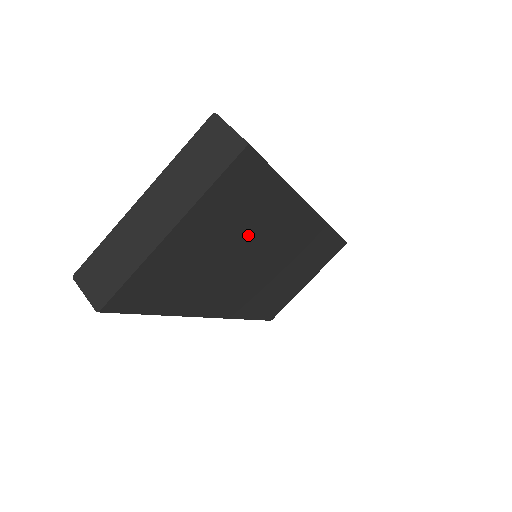
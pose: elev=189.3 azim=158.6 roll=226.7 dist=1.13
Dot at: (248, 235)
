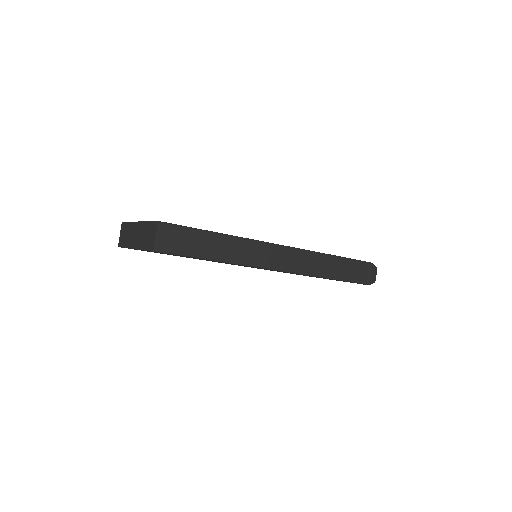
Dot at: (207, 260)
